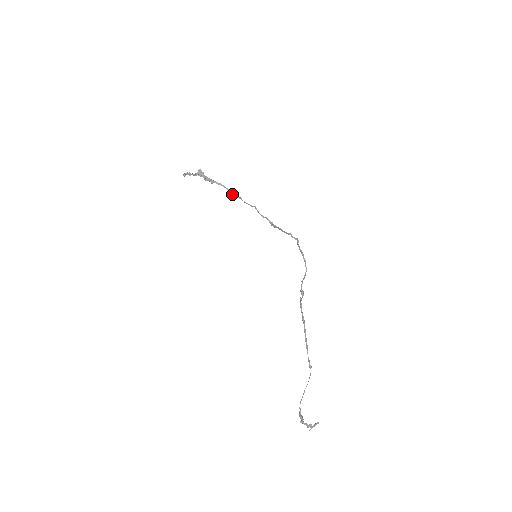
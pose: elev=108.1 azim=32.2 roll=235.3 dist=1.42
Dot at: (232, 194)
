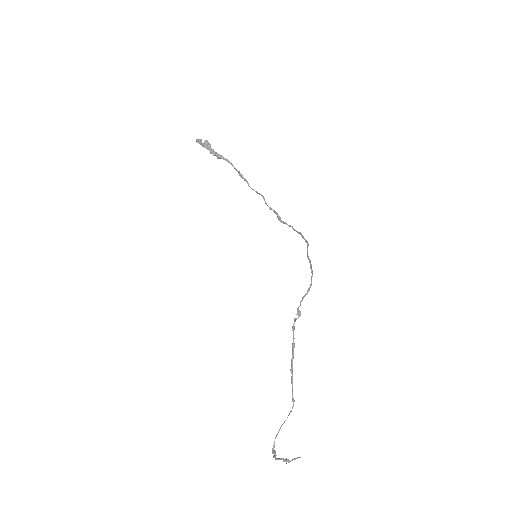
Dot at: (239, 175)
